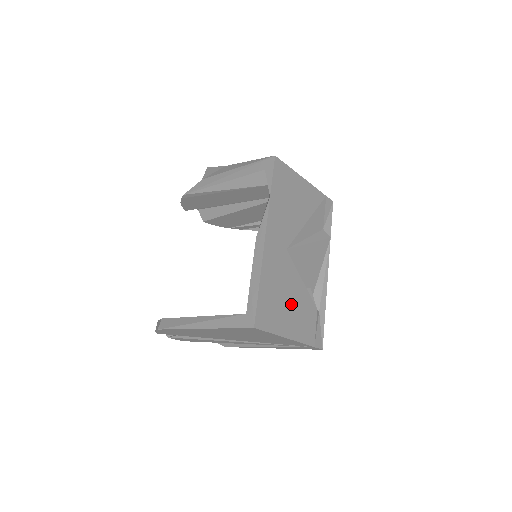
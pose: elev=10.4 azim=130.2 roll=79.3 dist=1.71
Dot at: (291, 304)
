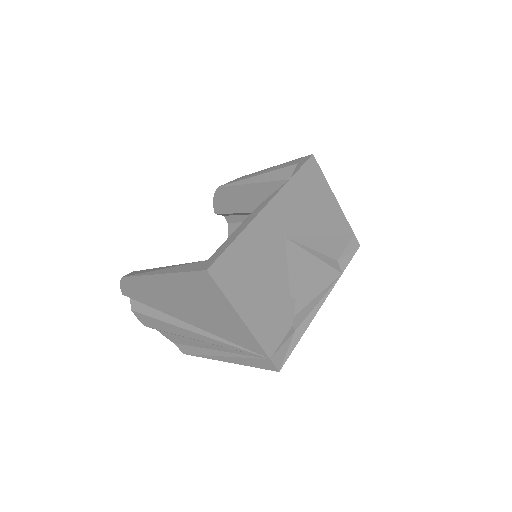
Dot at: (263, 290)
